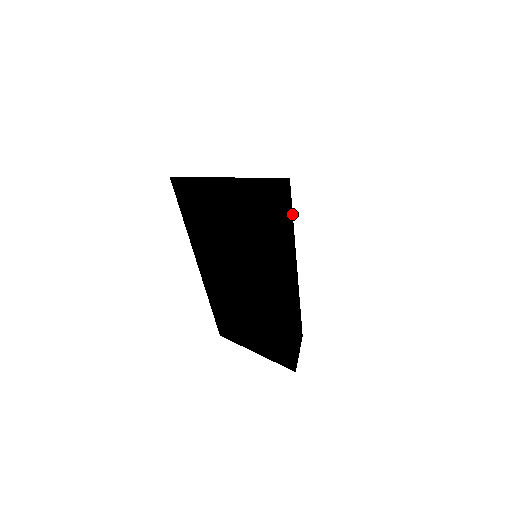
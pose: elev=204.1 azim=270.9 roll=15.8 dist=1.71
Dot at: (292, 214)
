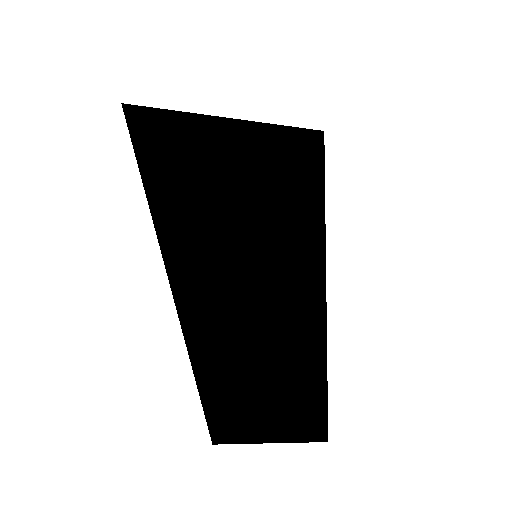
Dot at: (324, 211)
